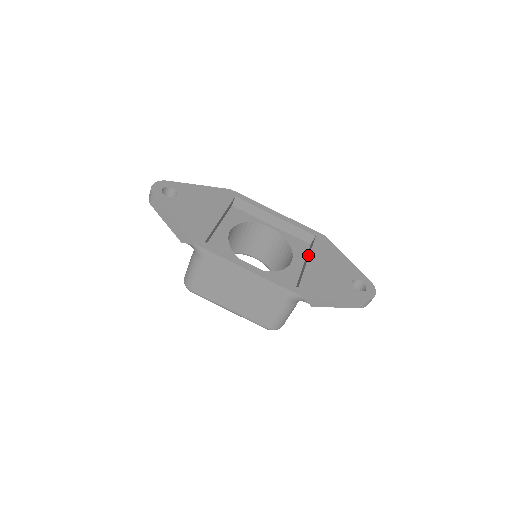
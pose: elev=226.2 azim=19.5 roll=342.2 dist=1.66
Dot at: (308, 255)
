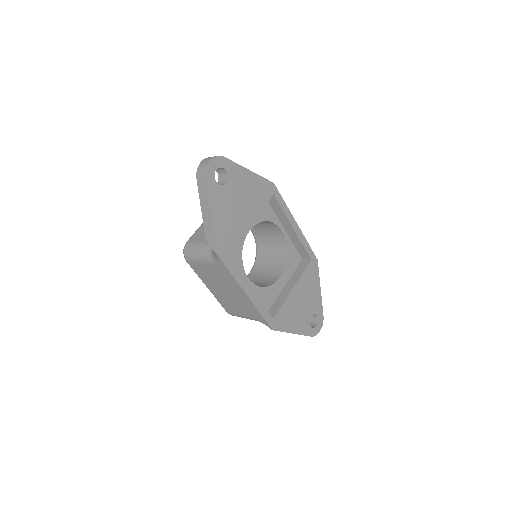
Dot at: (296, 280)
